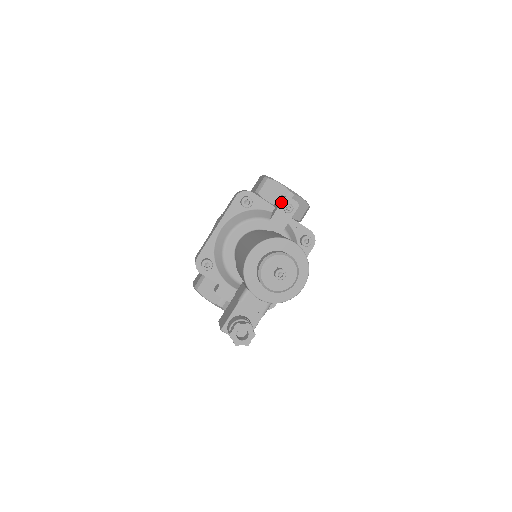
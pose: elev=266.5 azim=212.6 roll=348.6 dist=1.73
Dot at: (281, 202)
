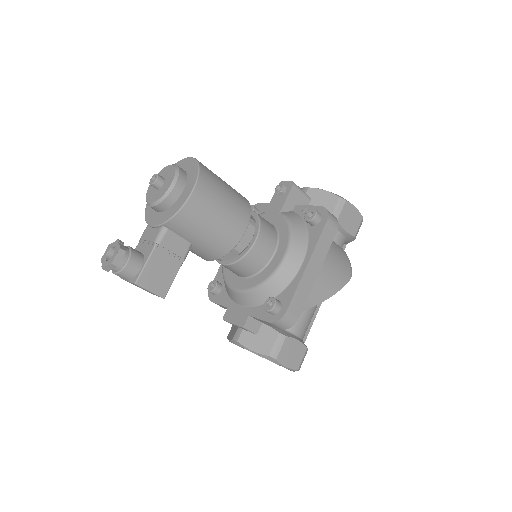
Dot at: occluded
